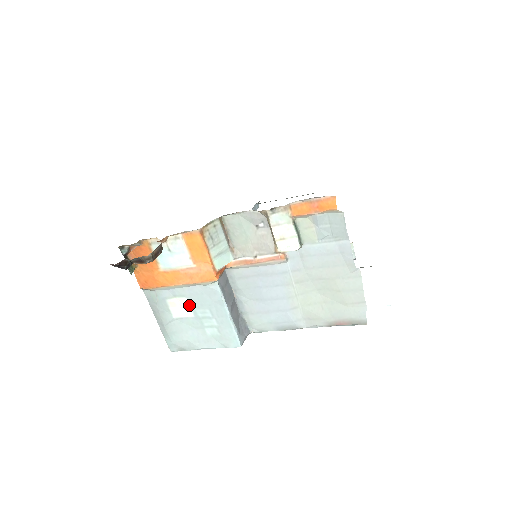
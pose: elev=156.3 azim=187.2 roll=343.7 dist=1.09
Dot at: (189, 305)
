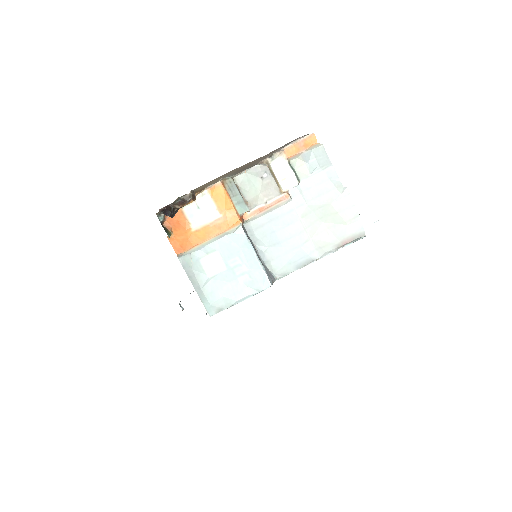
Dot at: (221, 258)
